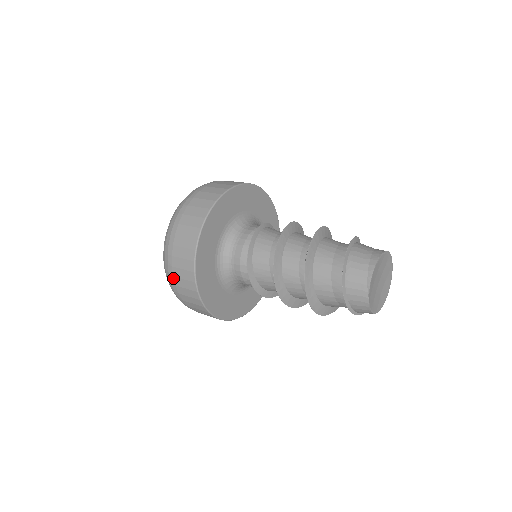
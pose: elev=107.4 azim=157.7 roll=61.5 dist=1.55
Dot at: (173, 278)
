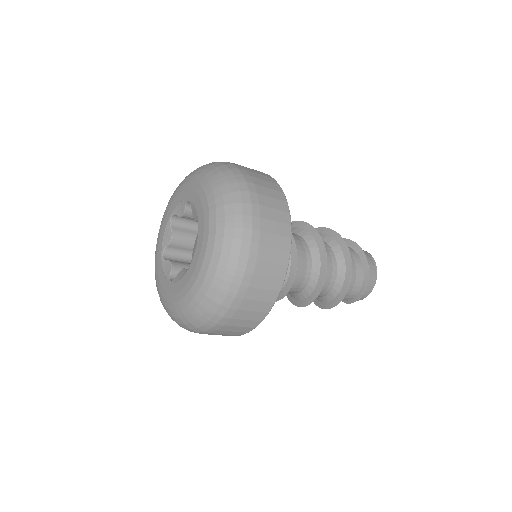
Dot at: (258, 248)
